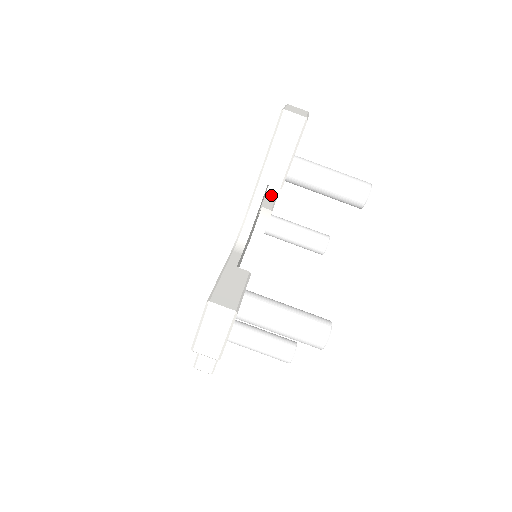
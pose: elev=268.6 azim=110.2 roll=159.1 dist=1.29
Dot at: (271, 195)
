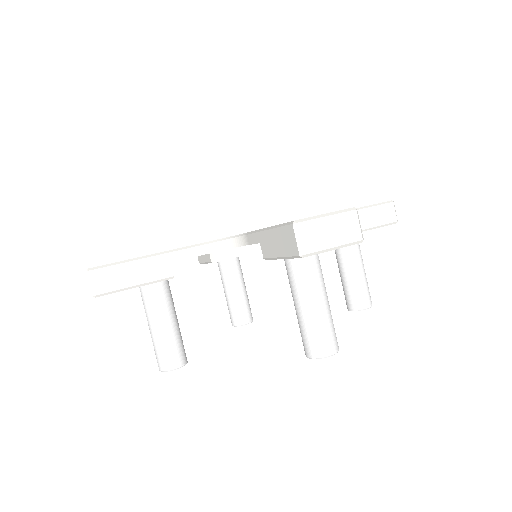
Dot at: occluded
